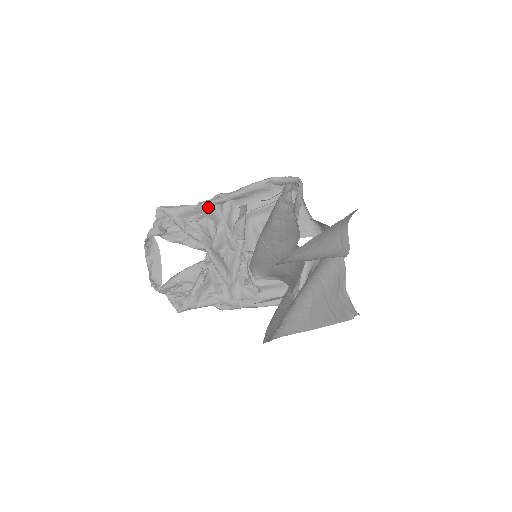
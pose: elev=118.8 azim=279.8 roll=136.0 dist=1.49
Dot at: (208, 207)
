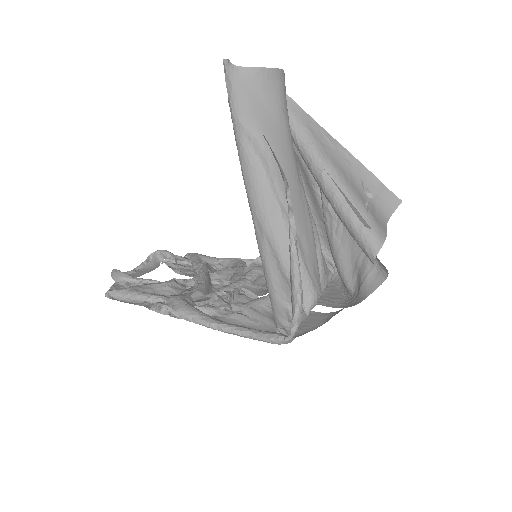
Dot at: (233, 259)
